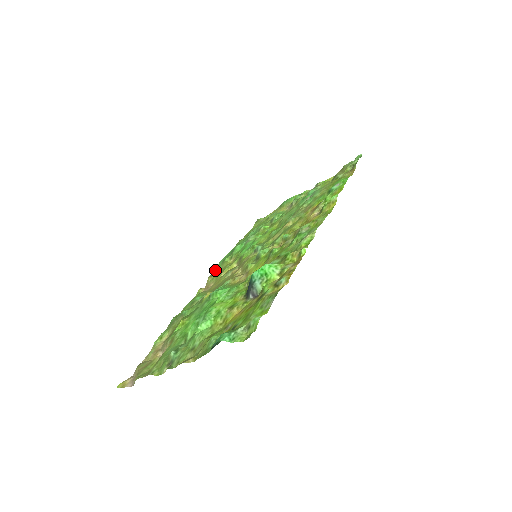
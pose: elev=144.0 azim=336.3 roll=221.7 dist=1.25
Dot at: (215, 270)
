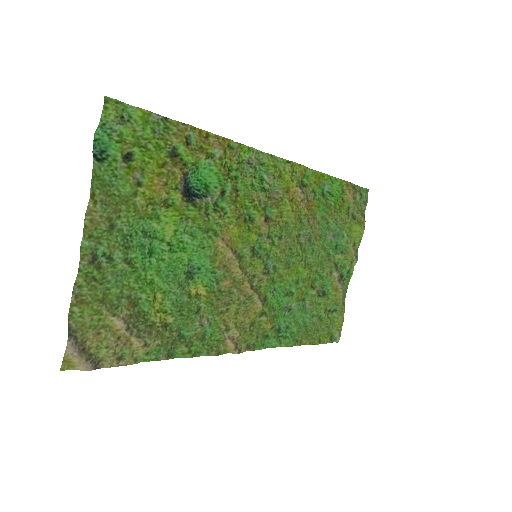
Dot at: (257, 348)
